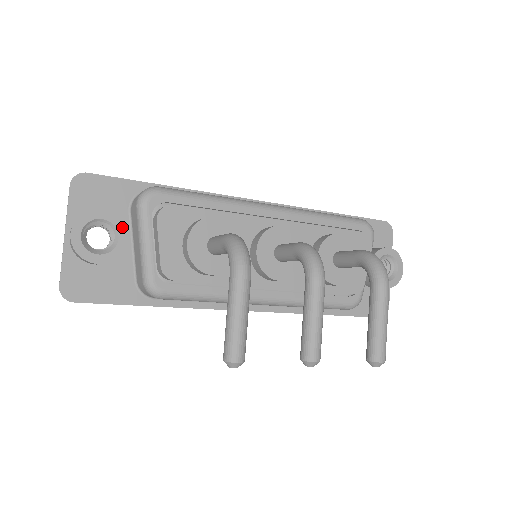
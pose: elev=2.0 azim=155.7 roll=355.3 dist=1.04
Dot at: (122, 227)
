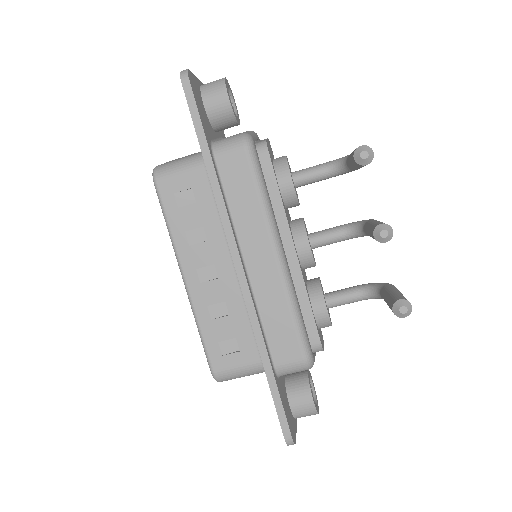
Dot at: (239, 120)
